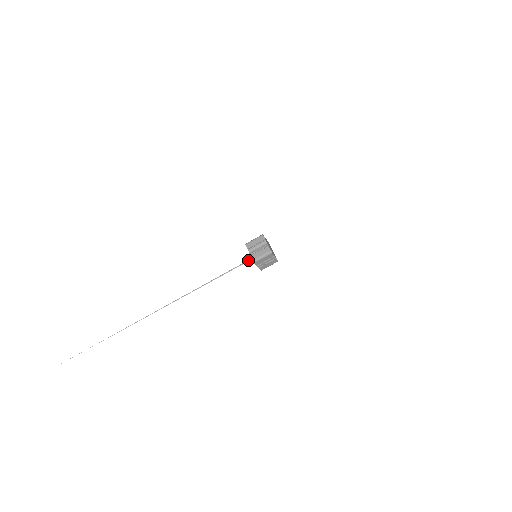
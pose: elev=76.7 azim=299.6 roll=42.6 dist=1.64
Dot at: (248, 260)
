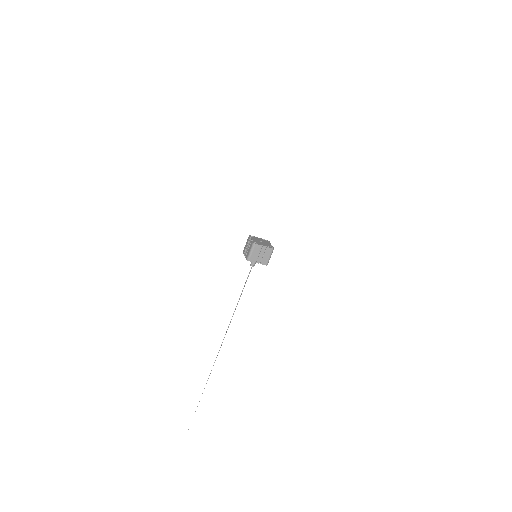
Dot at: (251, 263)
